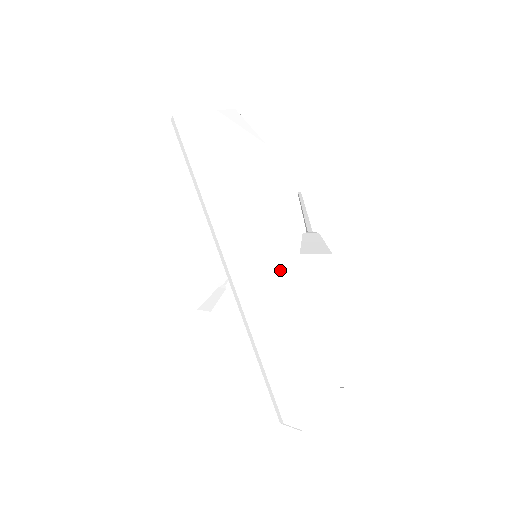
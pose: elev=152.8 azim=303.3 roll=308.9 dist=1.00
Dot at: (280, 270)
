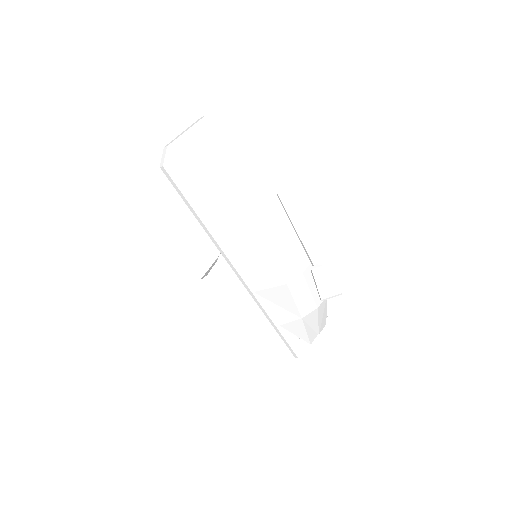
Dot at: (287, 278)
